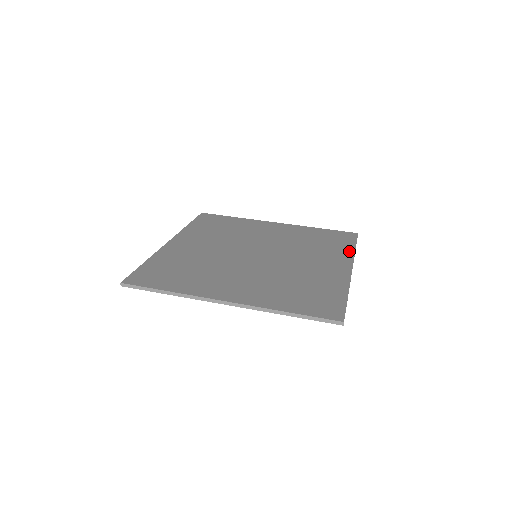
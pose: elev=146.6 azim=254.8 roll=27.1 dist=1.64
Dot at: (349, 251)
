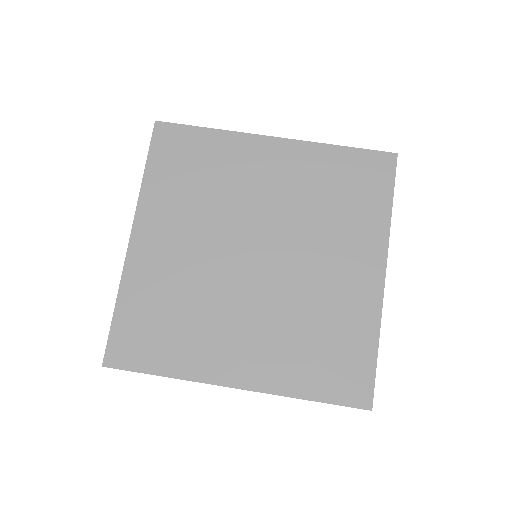
Dot at: (383, 221)
